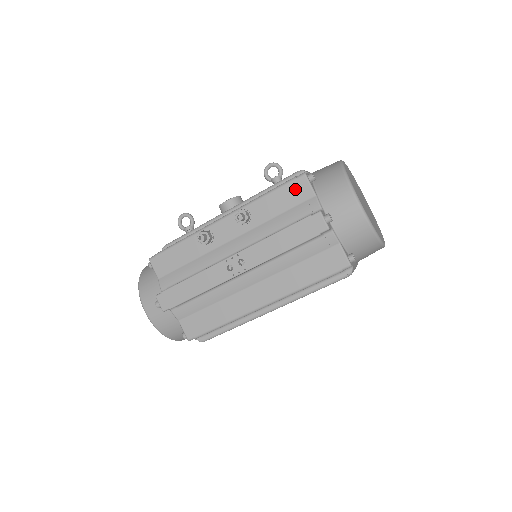
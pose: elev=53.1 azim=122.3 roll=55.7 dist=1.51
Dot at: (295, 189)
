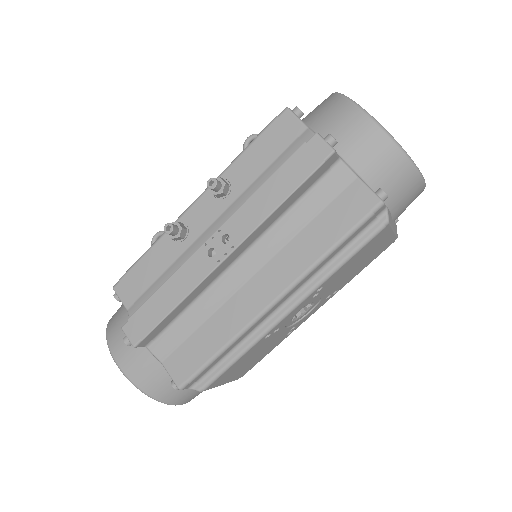
Dot at: (279, 130)
